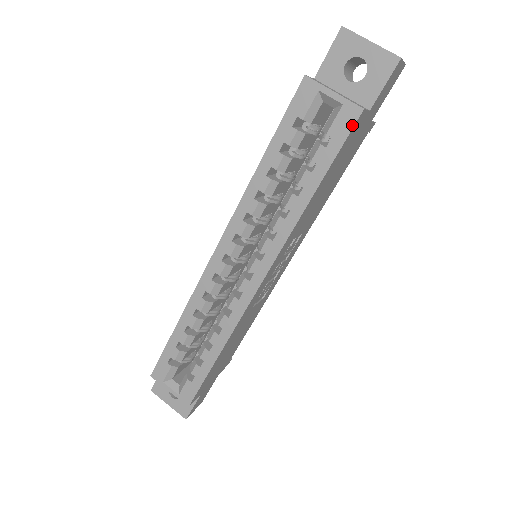
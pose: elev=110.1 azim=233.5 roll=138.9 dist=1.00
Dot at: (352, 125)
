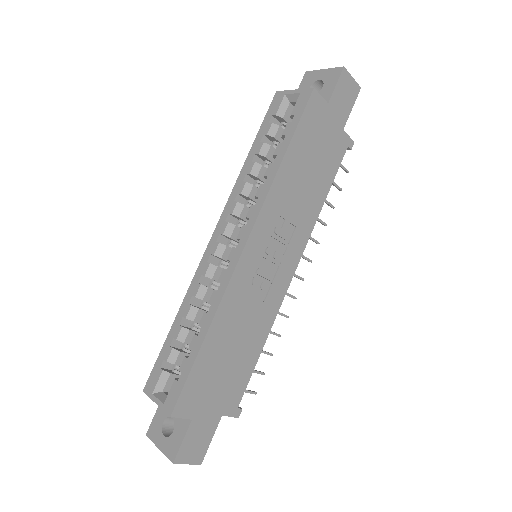
Dot at: (307, 100)
